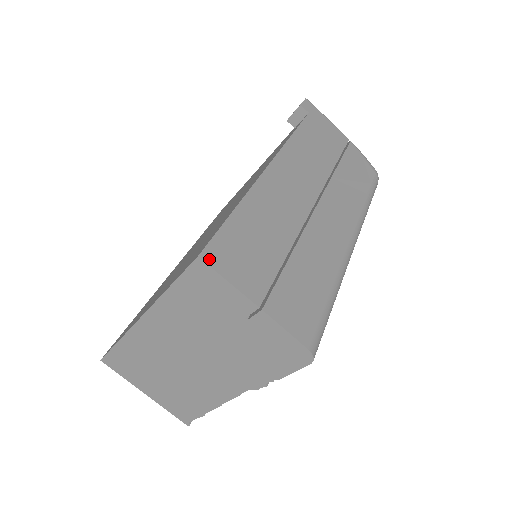
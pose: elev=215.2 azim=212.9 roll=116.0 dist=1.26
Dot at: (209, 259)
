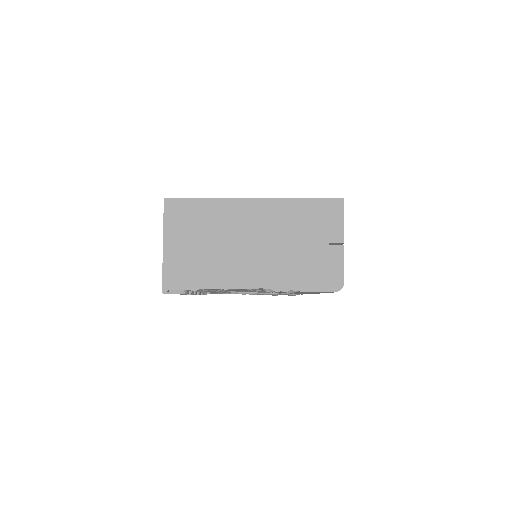
Dot at: (343, 205)
